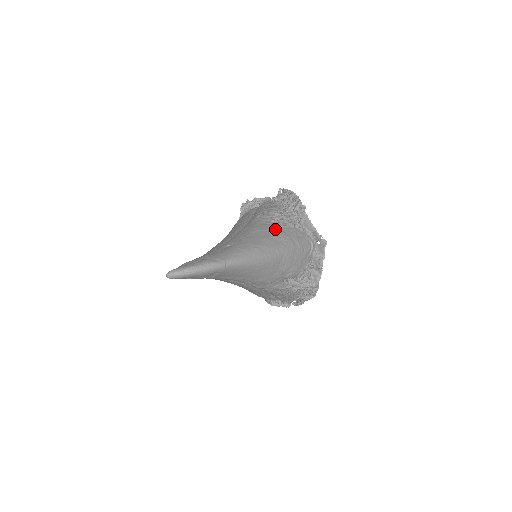
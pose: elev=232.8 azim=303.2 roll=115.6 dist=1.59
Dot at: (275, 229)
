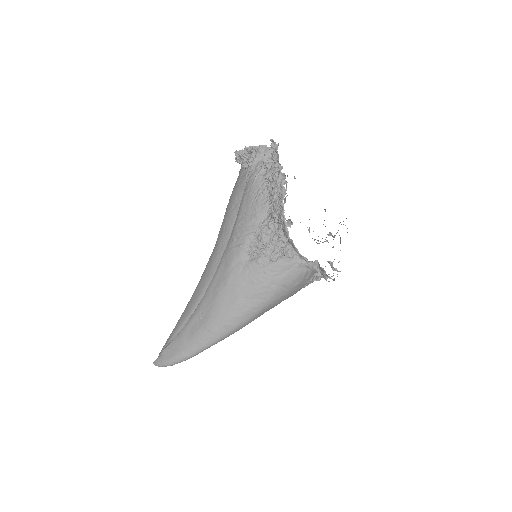
Dot at: (249, 278)
